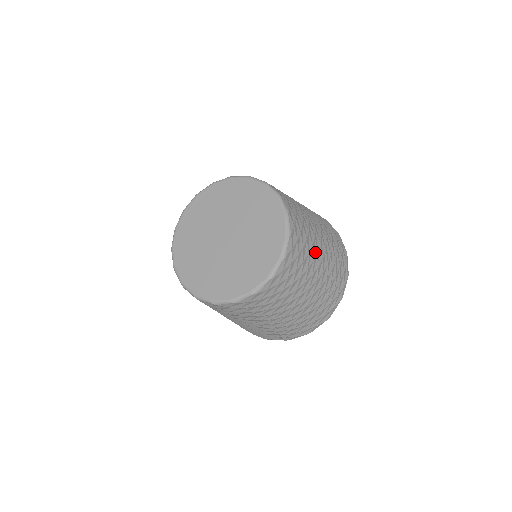
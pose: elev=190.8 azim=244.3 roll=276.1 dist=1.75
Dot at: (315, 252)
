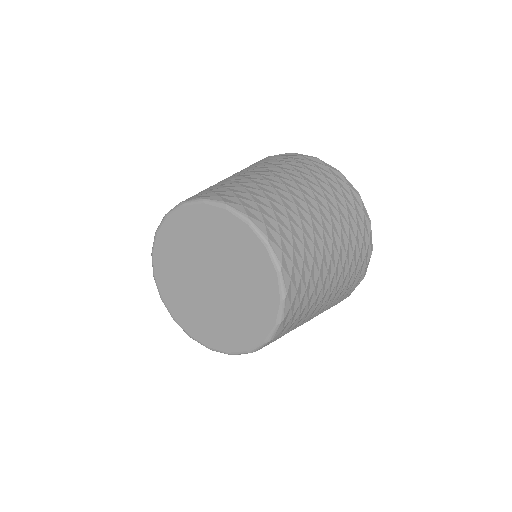
Dot at: (324, 275)
